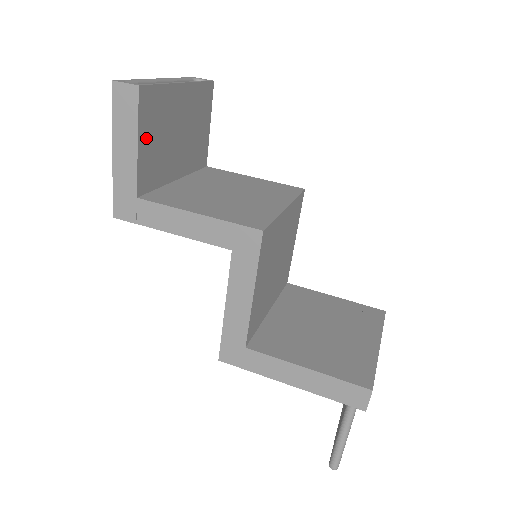
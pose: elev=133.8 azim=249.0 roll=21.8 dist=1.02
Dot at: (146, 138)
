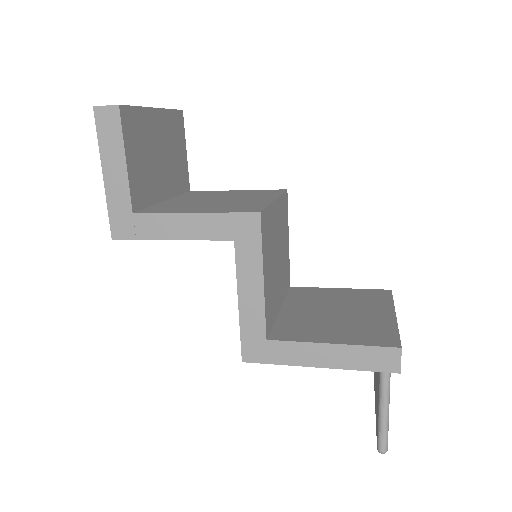
Dot at: (132, 156)
